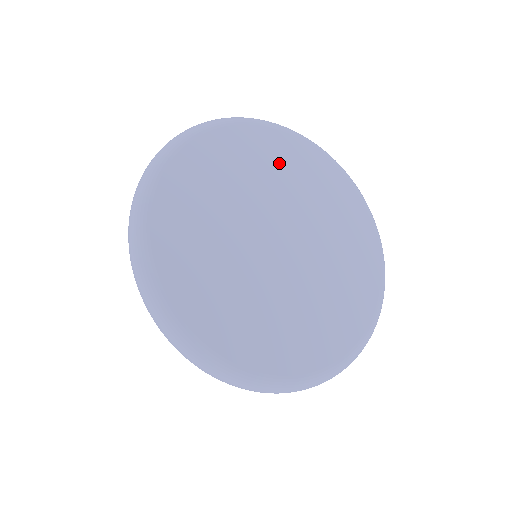
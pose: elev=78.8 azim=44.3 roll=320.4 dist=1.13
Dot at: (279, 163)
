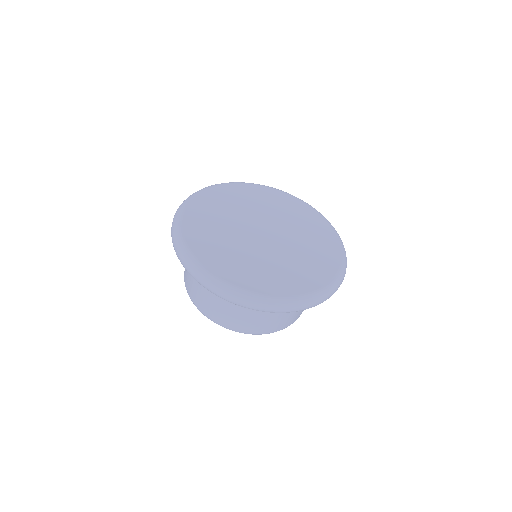
Dot at: (305, 222)
